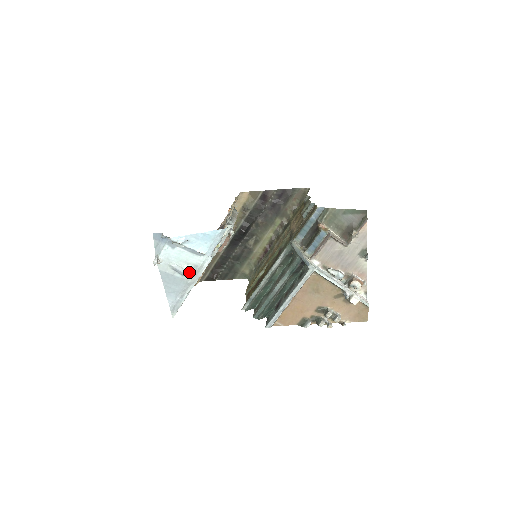
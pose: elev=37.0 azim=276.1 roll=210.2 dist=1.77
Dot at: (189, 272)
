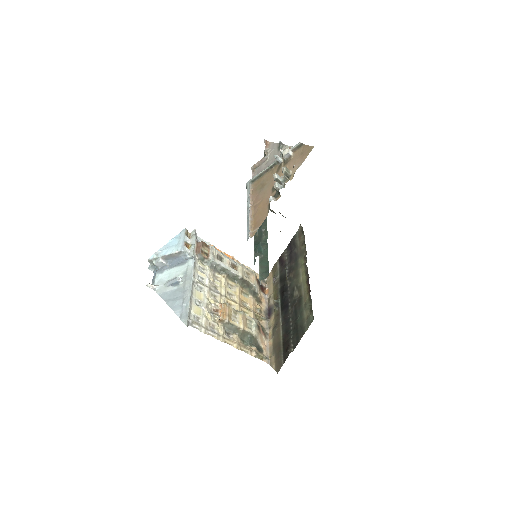
Dot at: (179, 277)
